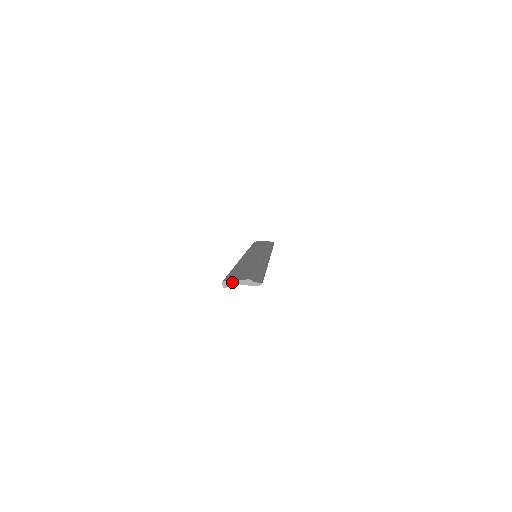
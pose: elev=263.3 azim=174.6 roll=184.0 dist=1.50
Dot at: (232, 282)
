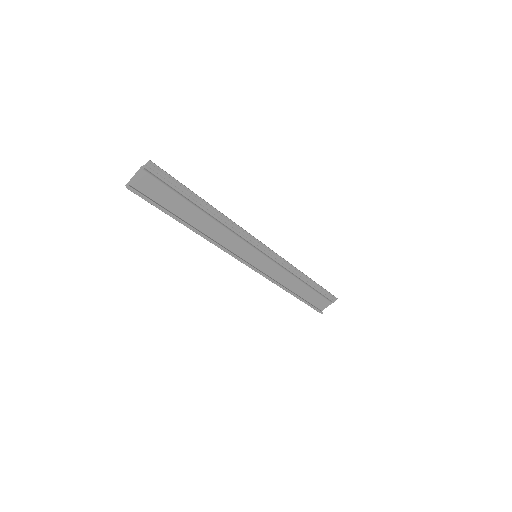
Dot at: (131, 179)
